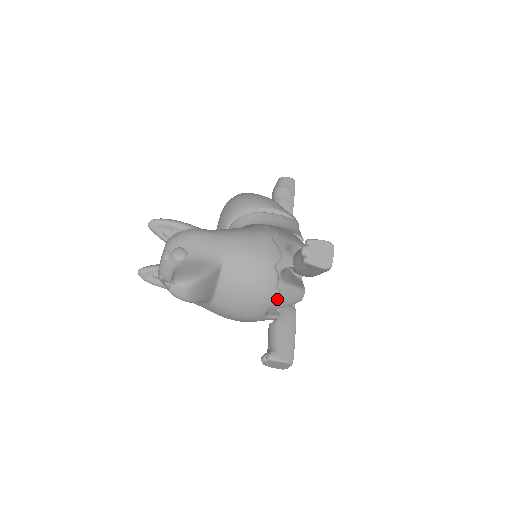
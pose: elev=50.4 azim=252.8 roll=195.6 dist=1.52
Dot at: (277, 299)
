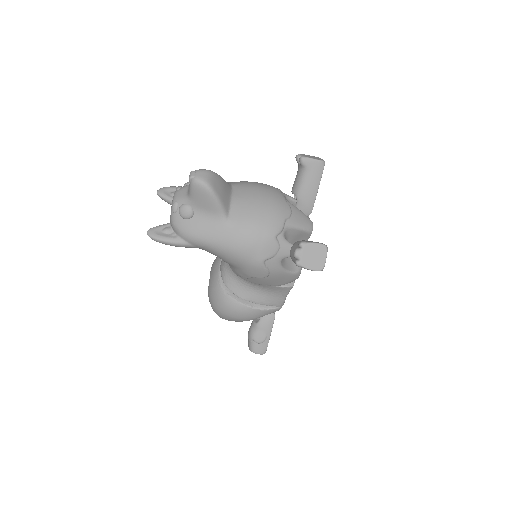
Dot at: (289, 211)
